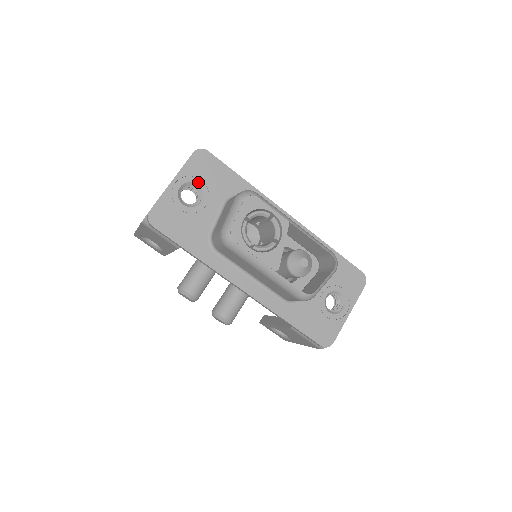
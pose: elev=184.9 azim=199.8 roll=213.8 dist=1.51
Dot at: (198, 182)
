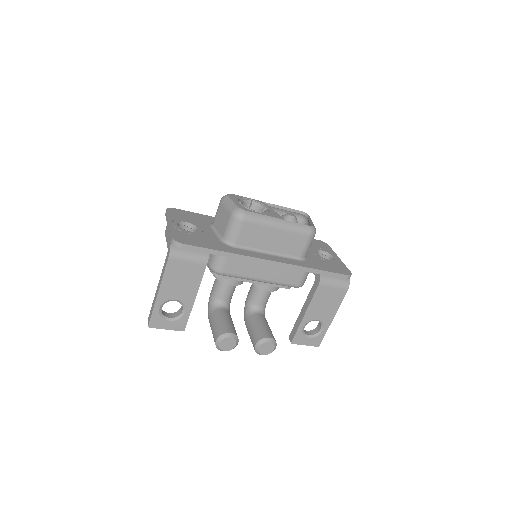
Dot at: (185, 221)
